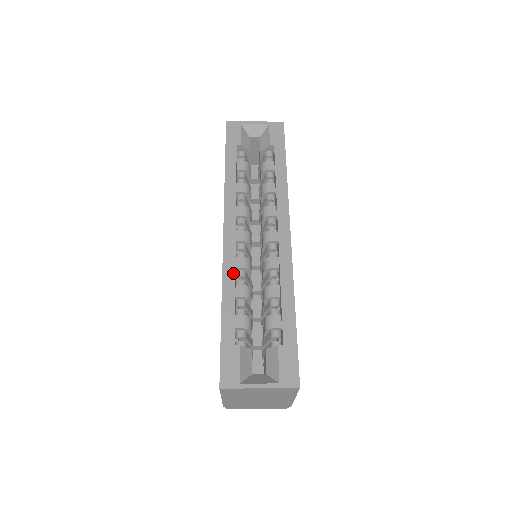
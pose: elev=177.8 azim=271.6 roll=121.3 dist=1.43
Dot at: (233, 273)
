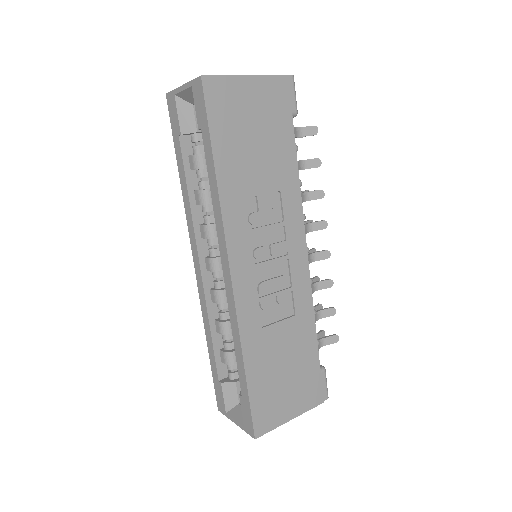
Dot at: (206, 312)
